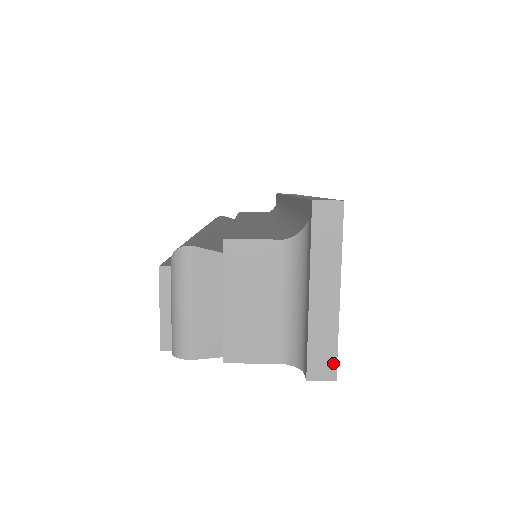
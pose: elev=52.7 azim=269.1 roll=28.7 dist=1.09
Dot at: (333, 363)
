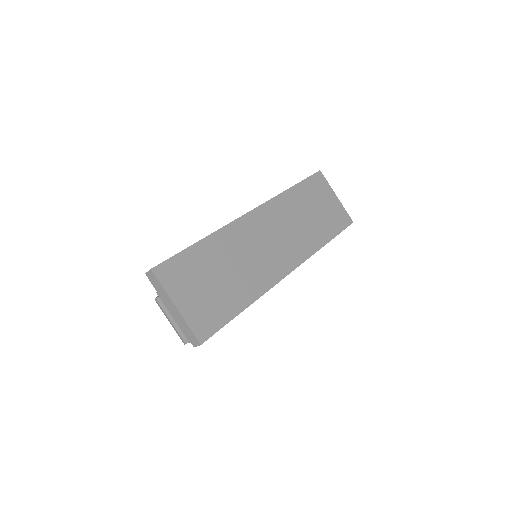
Dot at: (195, 337)
